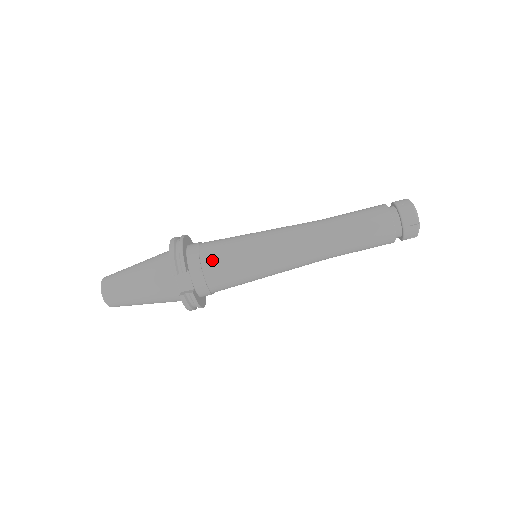
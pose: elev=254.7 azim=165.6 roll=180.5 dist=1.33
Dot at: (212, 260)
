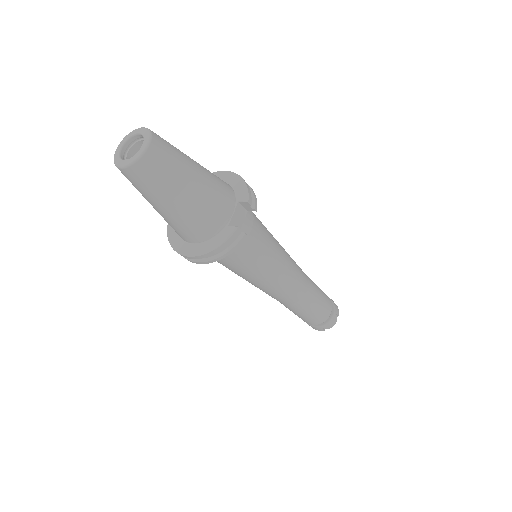
Dot at: (259, 223)
